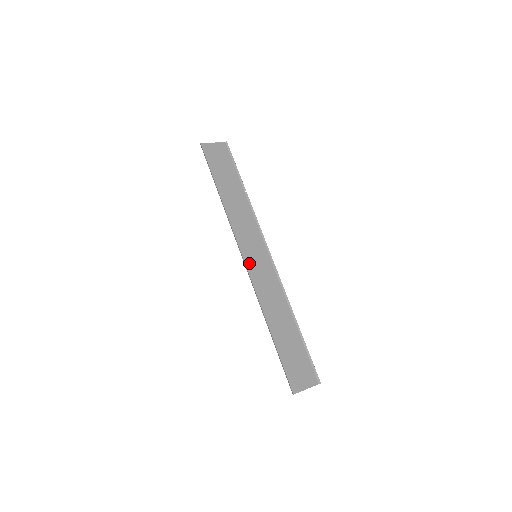
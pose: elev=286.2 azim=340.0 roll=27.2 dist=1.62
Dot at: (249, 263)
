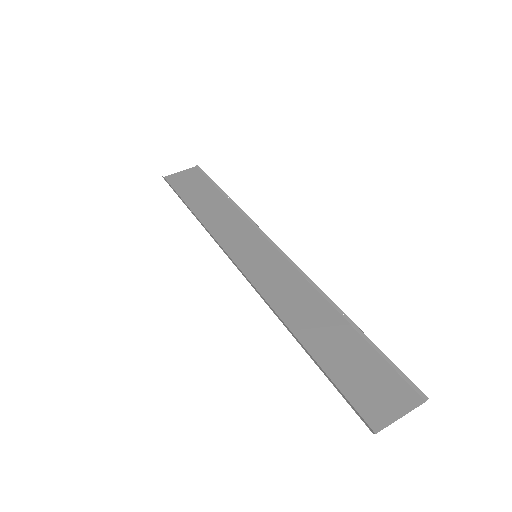
Dot at: (246, 267)
